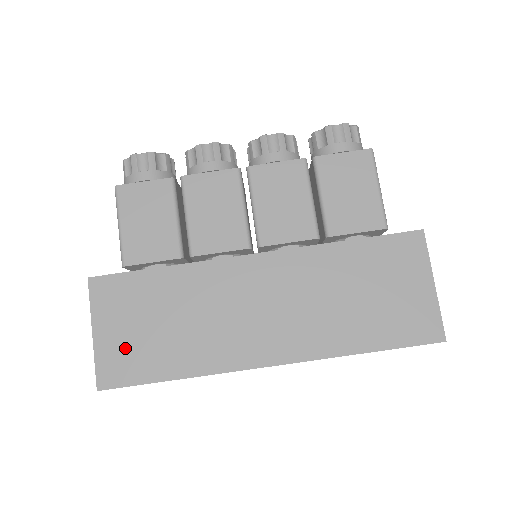
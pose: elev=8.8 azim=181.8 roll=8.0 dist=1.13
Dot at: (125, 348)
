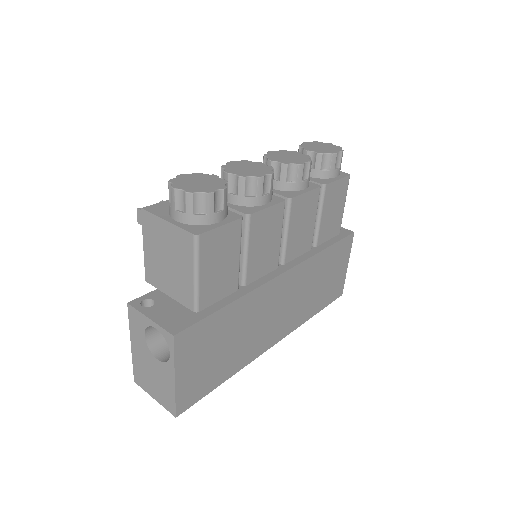
Dot at: (198, 377)
